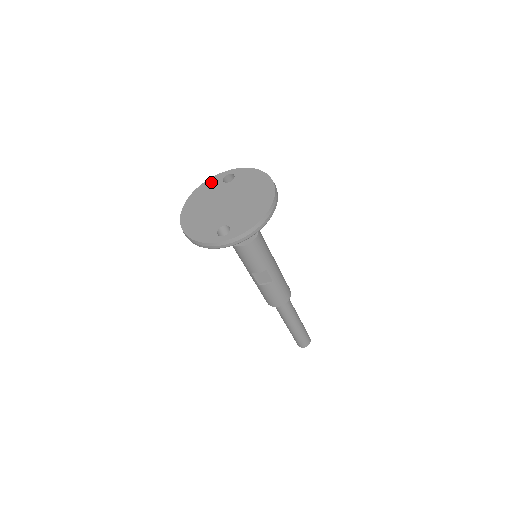
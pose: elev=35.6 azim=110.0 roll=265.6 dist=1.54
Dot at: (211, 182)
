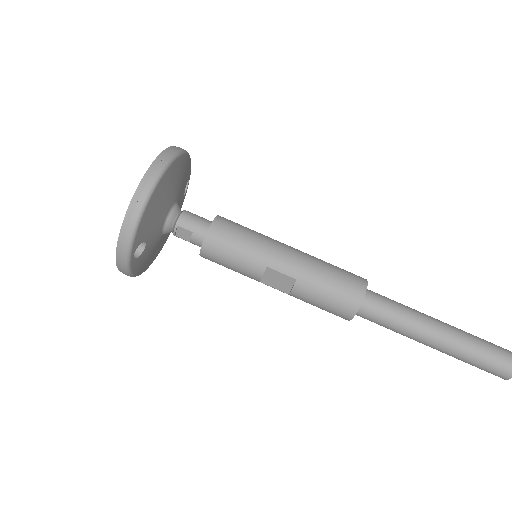
Dot at: occluded
